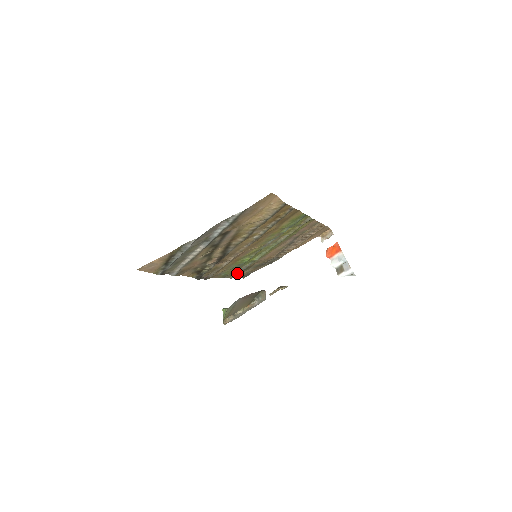
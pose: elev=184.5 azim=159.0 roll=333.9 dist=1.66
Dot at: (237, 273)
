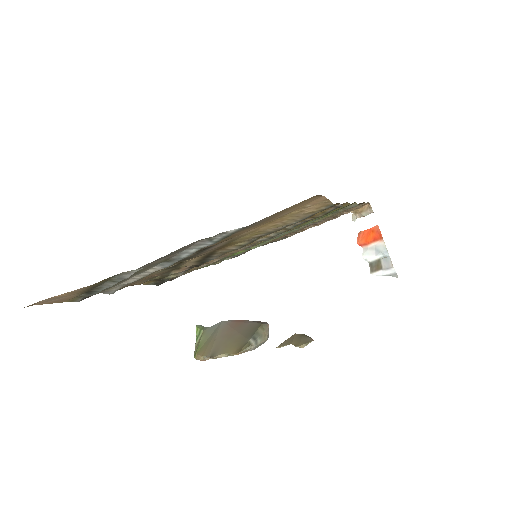
Dot at: occluded
